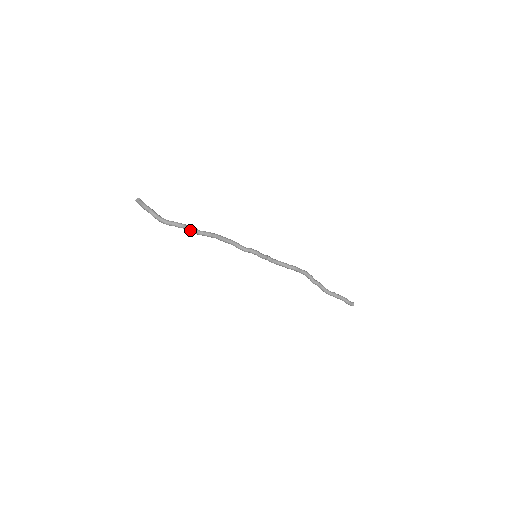
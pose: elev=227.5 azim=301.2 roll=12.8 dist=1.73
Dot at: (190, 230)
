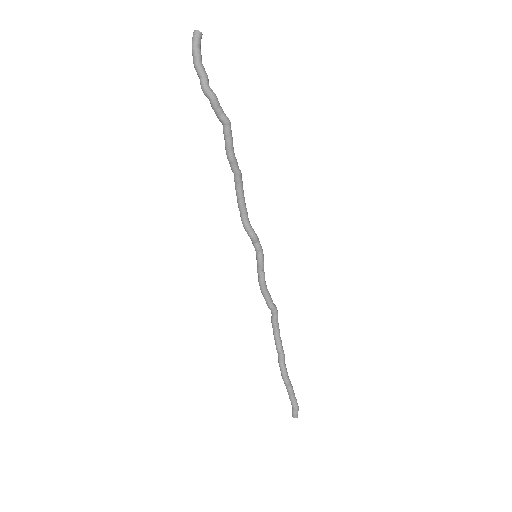
Dot at: (231, 139)
